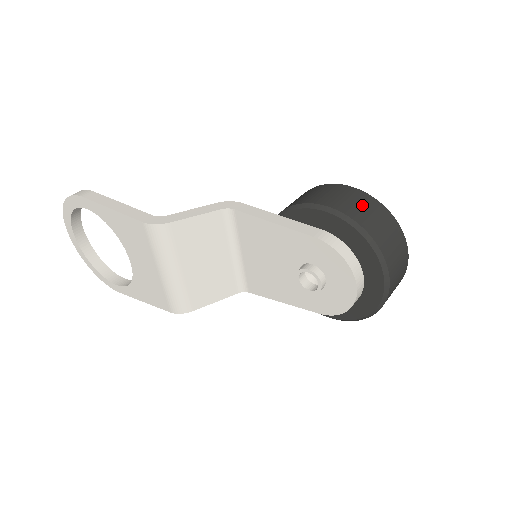
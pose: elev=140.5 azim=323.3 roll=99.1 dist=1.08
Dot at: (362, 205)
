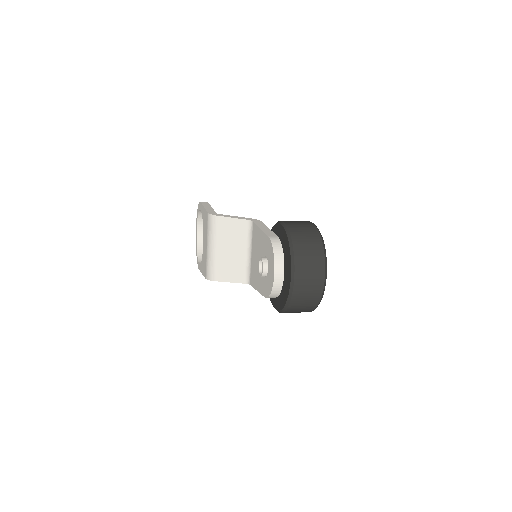
Dot at: (305, 229)
